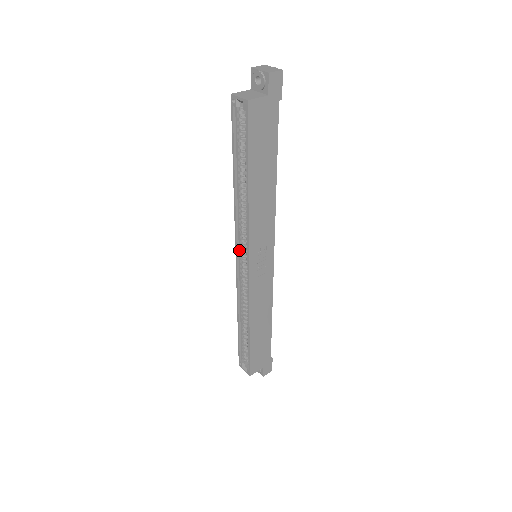
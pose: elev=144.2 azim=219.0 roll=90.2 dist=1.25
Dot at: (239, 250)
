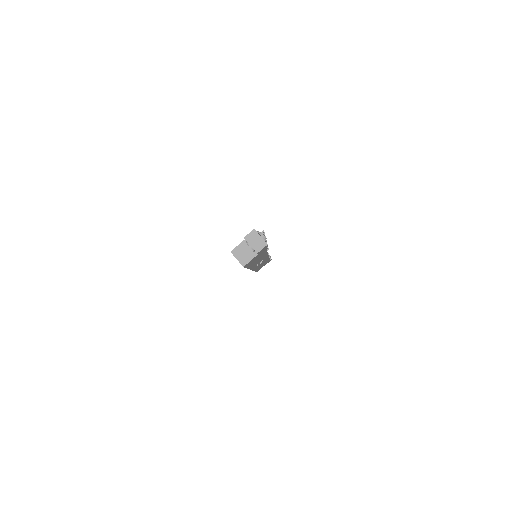
Dot at: occluded
